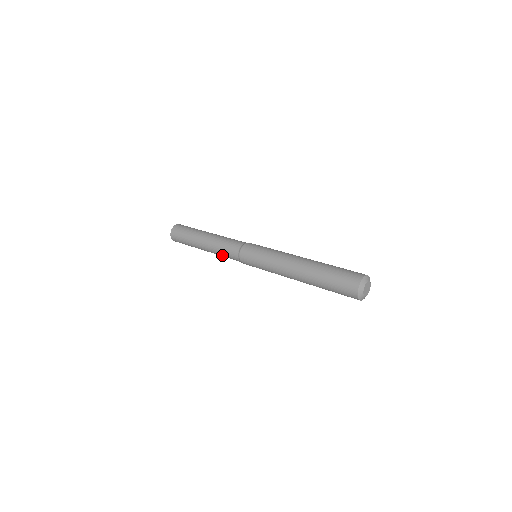
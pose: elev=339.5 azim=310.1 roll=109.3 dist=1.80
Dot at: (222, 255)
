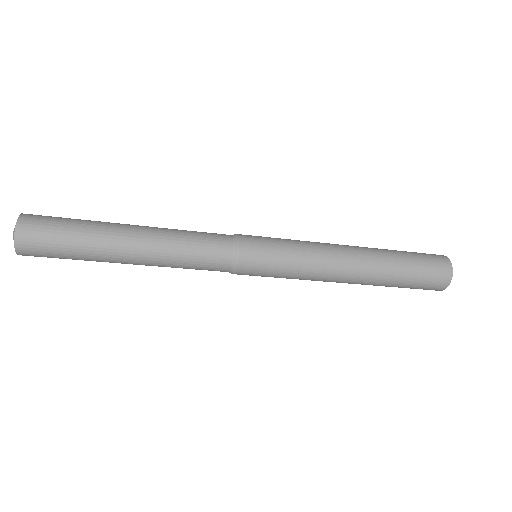
Dot at: (183, 266)
